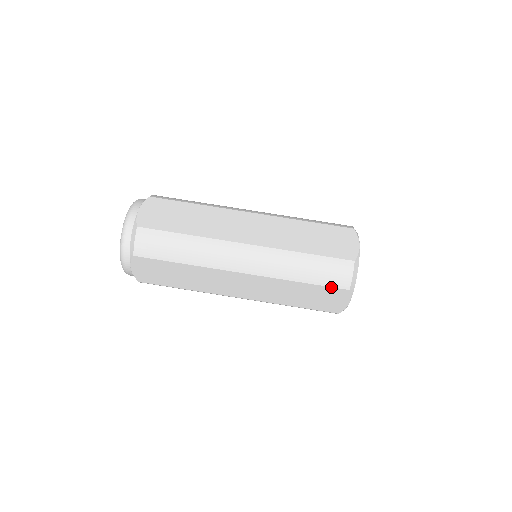
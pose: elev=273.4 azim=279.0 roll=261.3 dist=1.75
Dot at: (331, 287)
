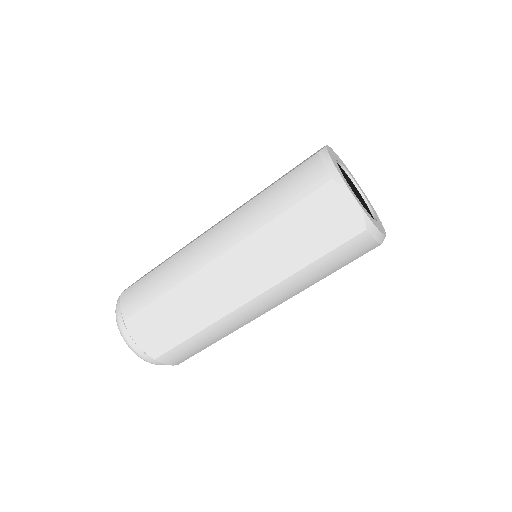
Dot at: occluded
